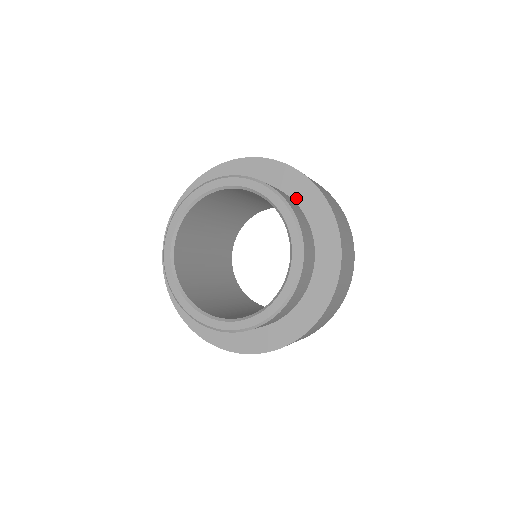
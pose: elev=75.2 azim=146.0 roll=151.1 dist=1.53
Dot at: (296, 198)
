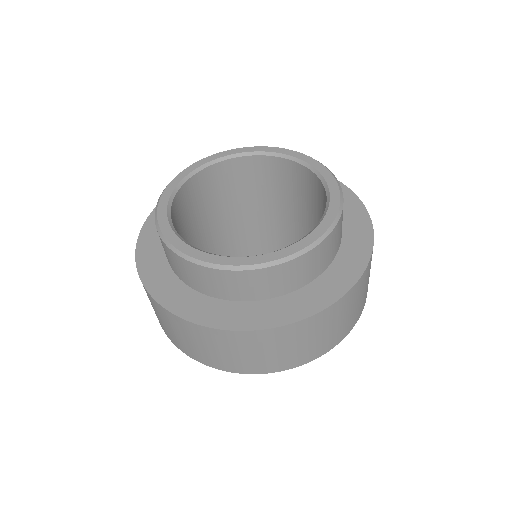
Dot at: occluded
